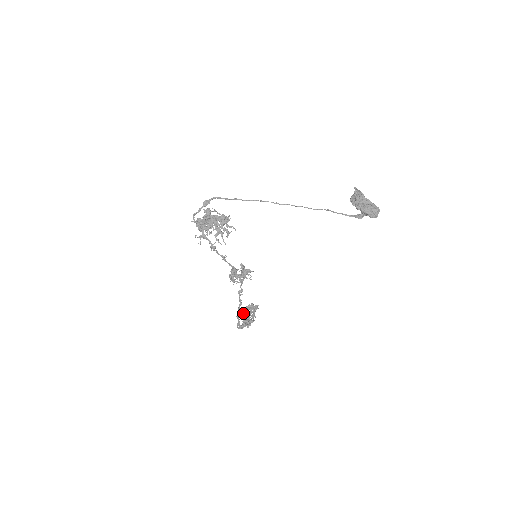
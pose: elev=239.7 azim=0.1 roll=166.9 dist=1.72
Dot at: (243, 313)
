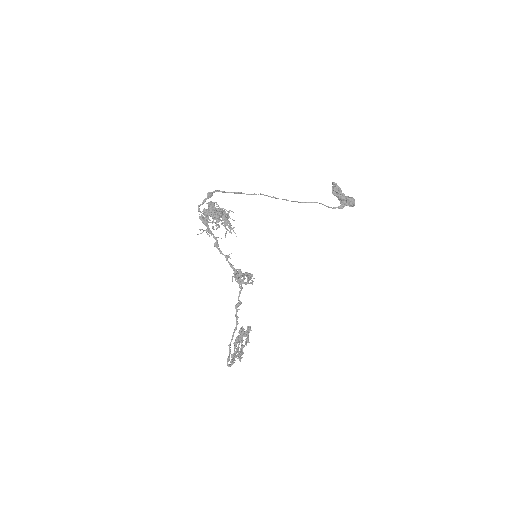
Dot at: (241, 334)
